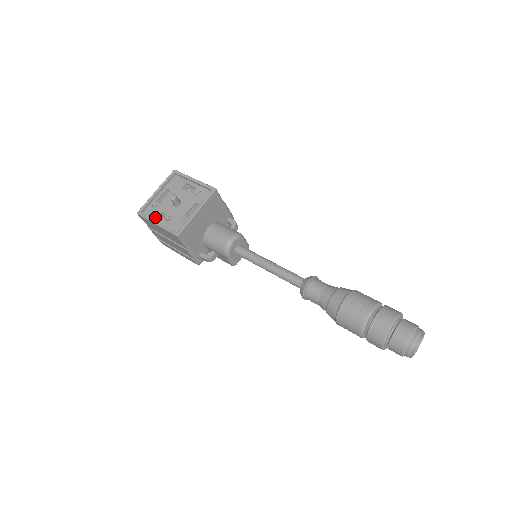
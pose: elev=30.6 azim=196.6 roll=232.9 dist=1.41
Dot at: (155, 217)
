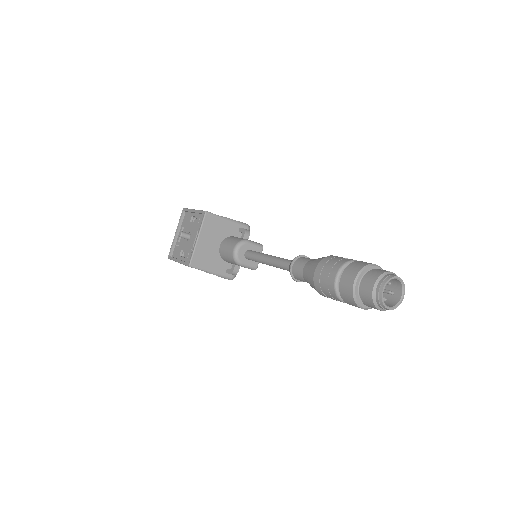
Dot at: (178, 256)
